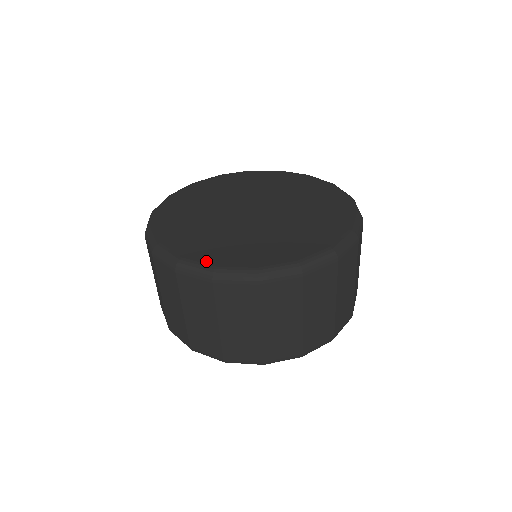
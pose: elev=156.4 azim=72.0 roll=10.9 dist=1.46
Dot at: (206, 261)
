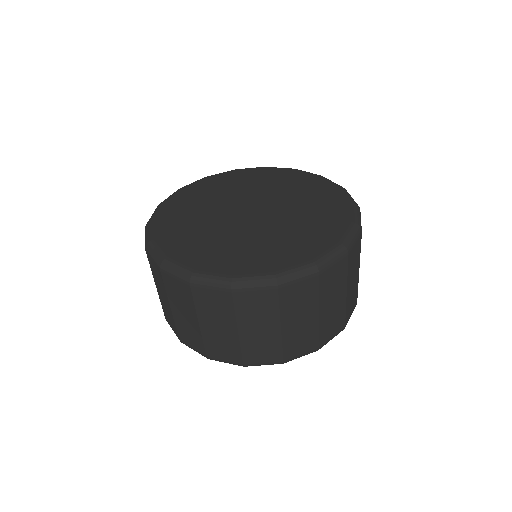
Dot at: (260, 270)
